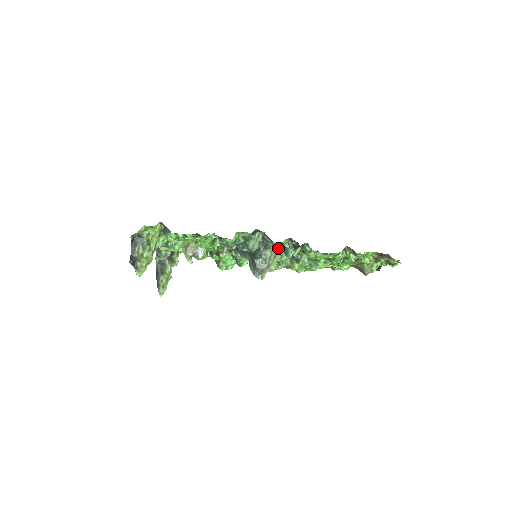
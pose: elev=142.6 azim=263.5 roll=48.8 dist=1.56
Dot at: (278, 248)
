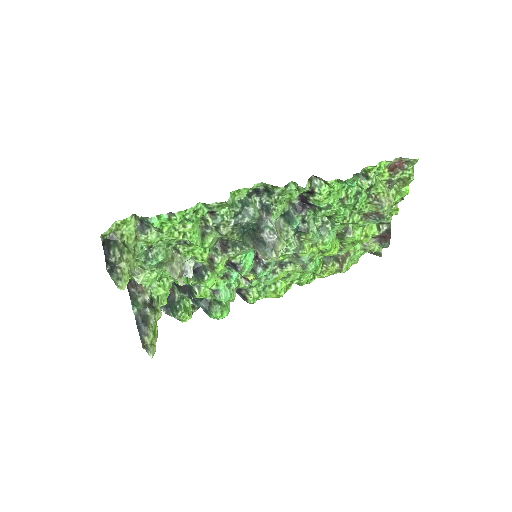
Dot at: (279, 223)
